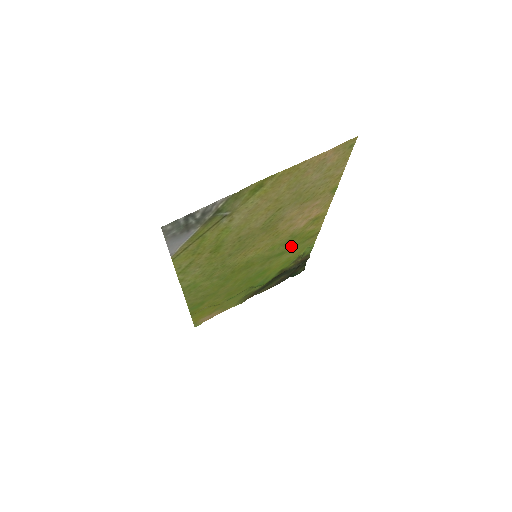
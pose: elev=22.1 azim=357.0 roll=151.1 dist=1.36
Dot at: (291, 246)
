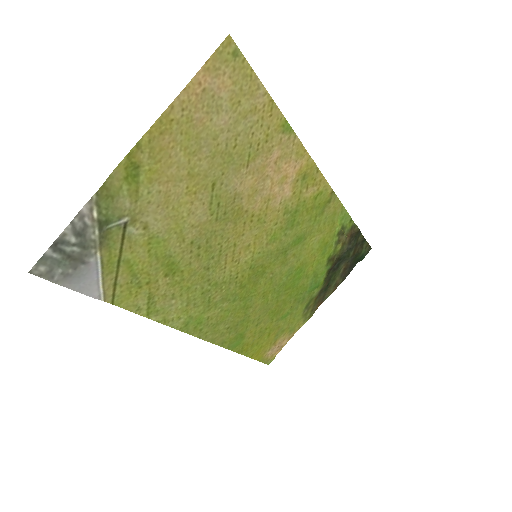
Dot at: (305, 225)
